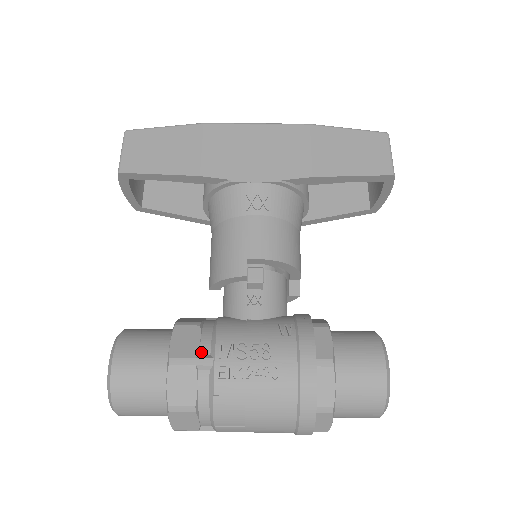
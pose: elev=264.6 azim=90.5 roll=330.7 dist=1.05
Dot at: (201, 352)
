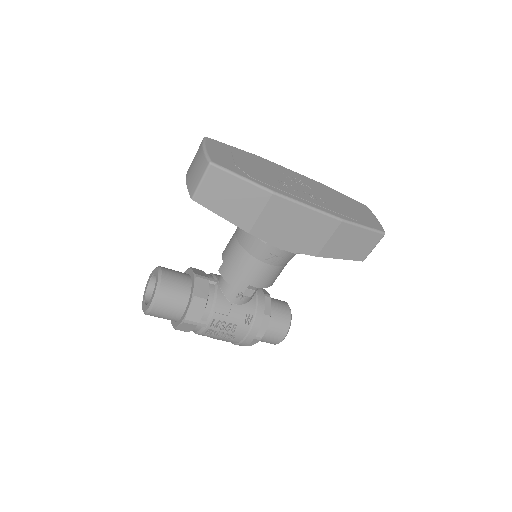
Dot at: (202, 319)
